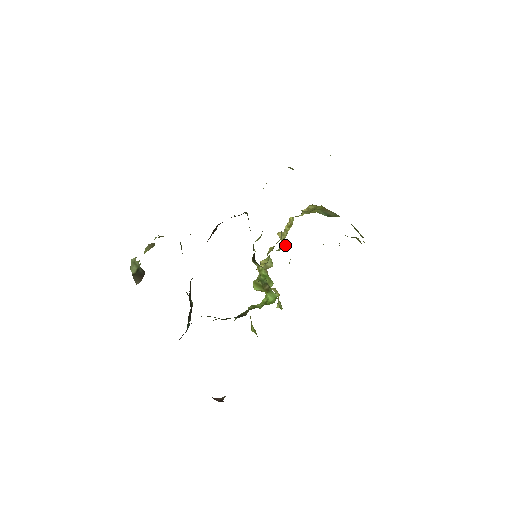
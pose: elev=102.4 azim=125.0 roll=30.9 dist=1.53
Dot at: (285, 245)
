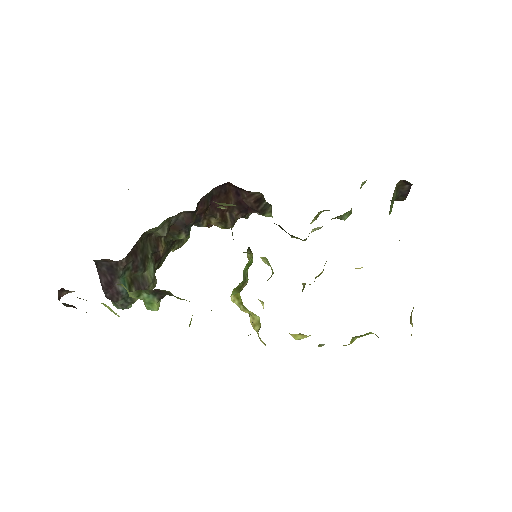
Dot at: occluded
